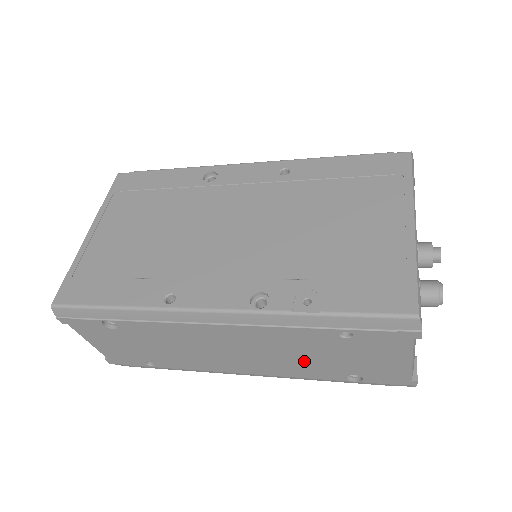
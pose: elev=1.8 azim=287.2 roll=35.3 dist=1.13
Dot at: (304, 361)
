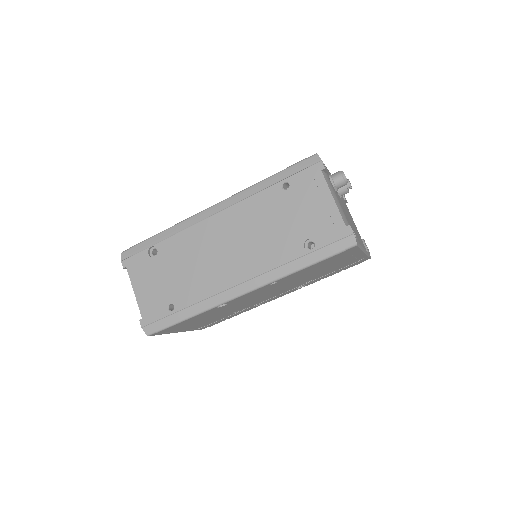
Dot at: (272, 236)
